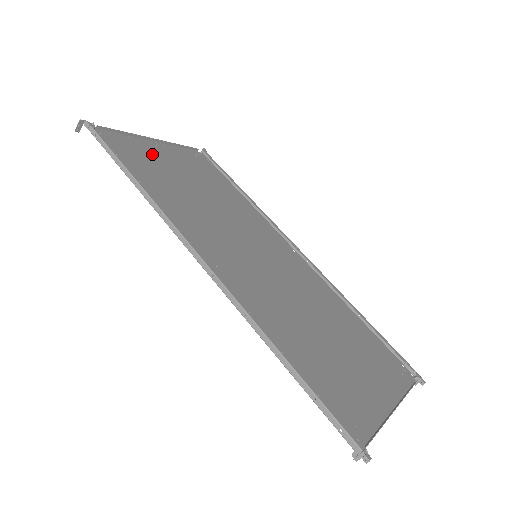
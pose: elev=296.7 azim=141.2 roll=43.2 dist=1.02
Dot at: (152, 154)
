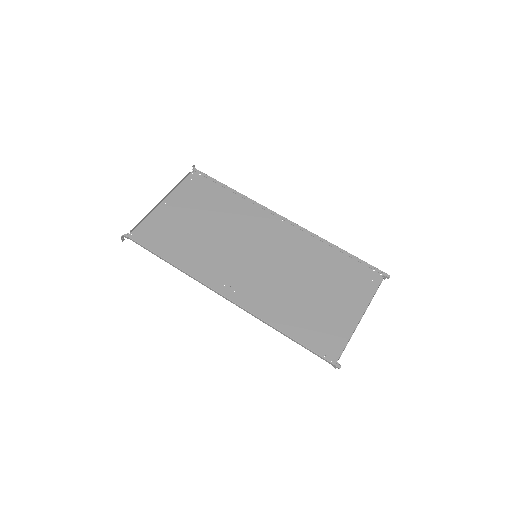
Dot at: (167, 218)
